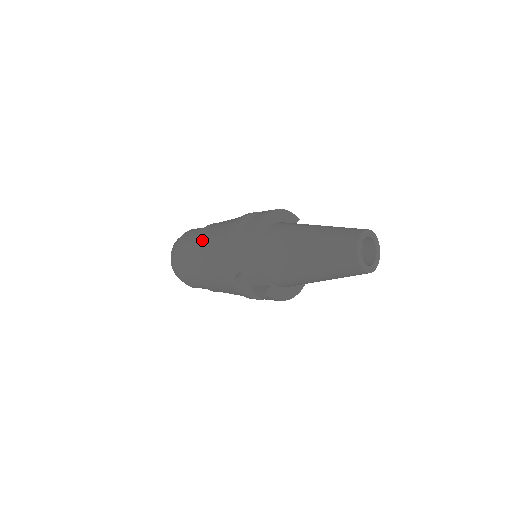
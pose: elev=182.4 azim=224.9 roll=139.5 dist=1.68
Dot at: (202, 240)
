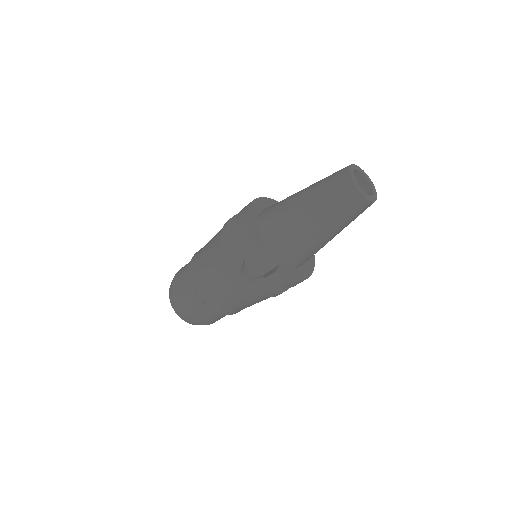
Dot at: (197, 258)
